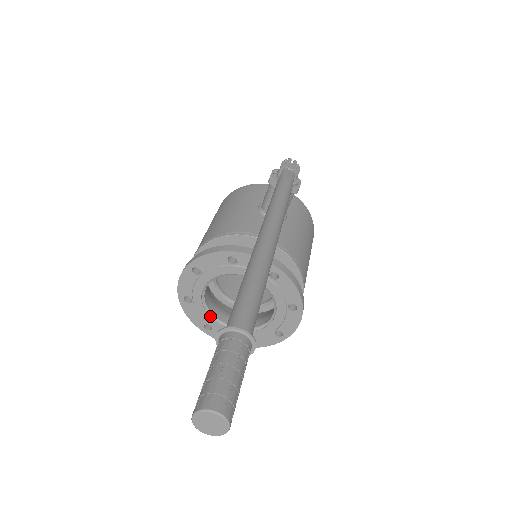
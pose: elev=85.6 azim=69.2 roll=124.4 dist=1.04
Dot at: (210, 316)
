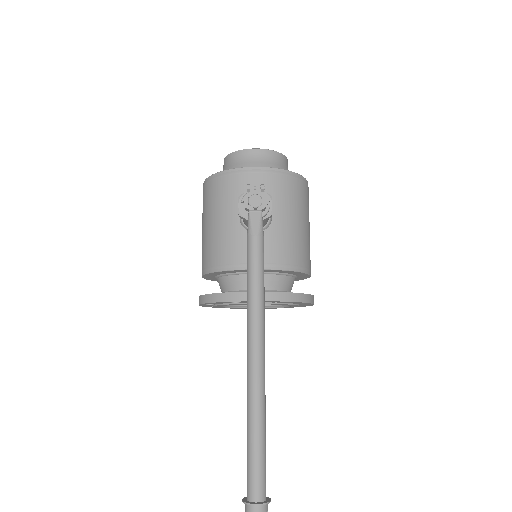
Dot at: (237, 308)
